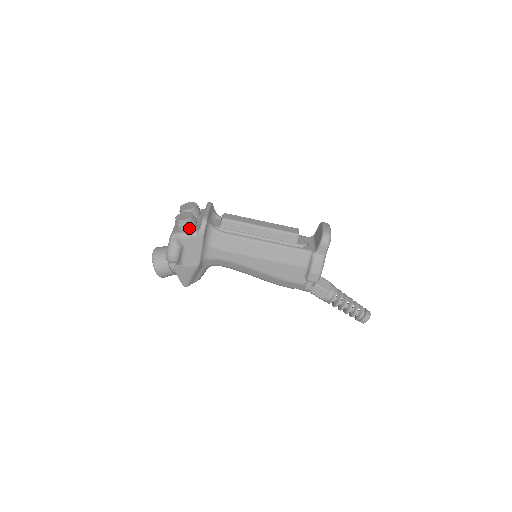
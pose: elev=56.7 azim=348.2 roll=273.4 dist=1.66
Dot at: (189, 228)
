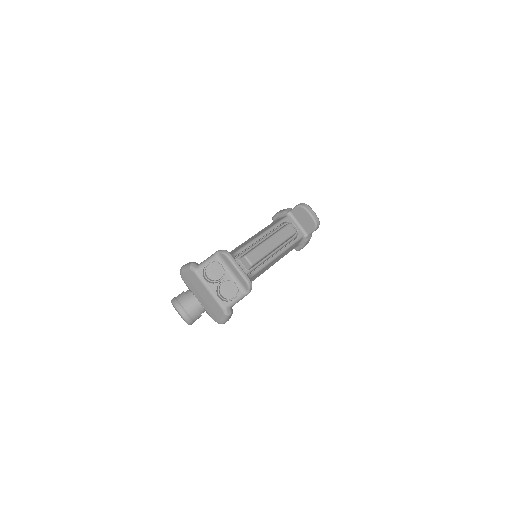
Dot at: (236, 295)
